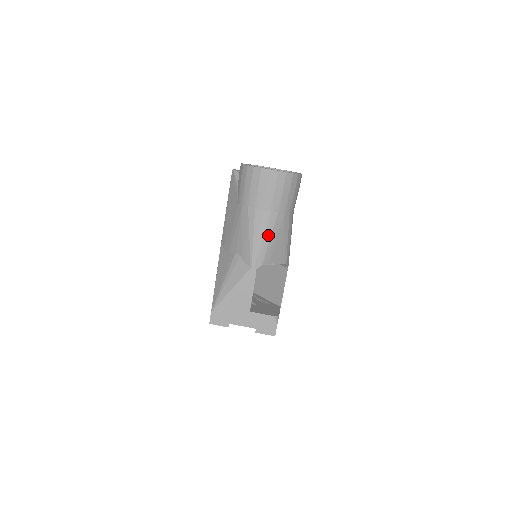
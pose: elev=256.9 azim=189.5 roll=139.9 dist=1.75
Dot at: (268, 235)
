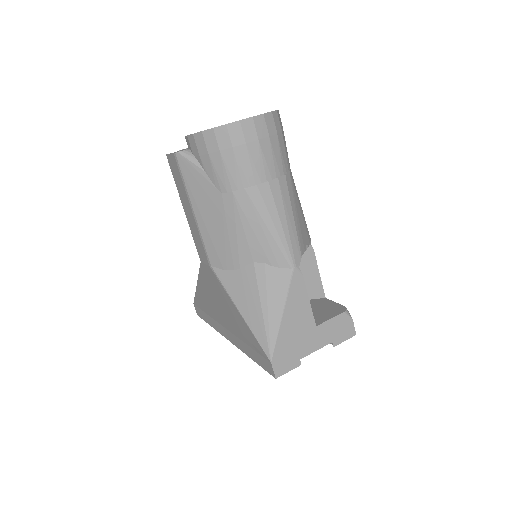
Dot at: (289, 212)
